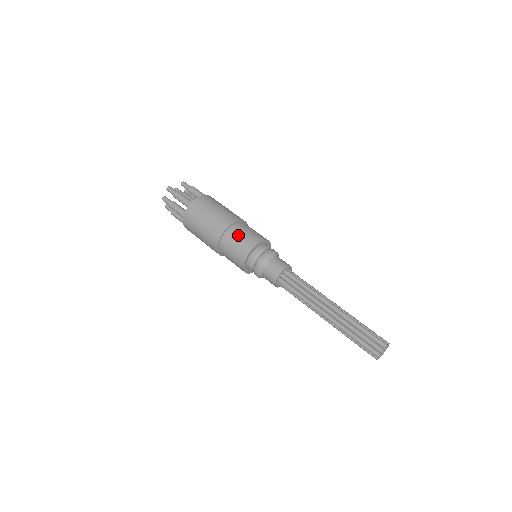
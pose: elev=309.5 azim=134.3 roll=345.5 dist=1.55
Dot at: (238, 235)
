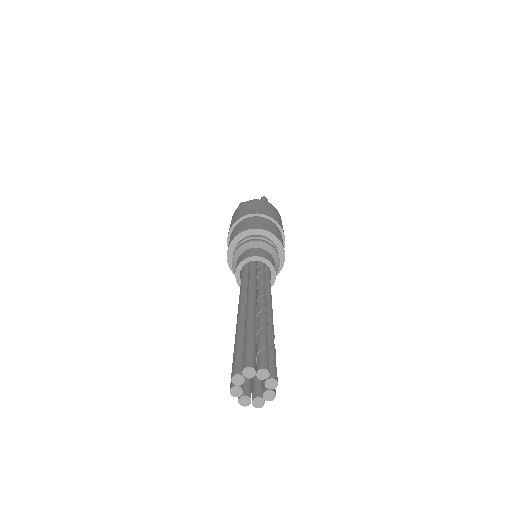
Dot at: (237, 228)
